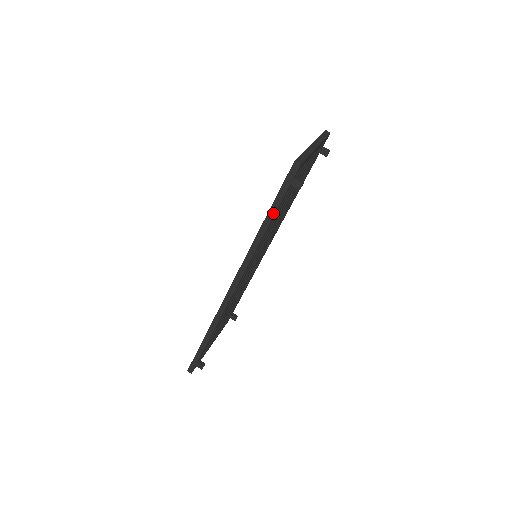
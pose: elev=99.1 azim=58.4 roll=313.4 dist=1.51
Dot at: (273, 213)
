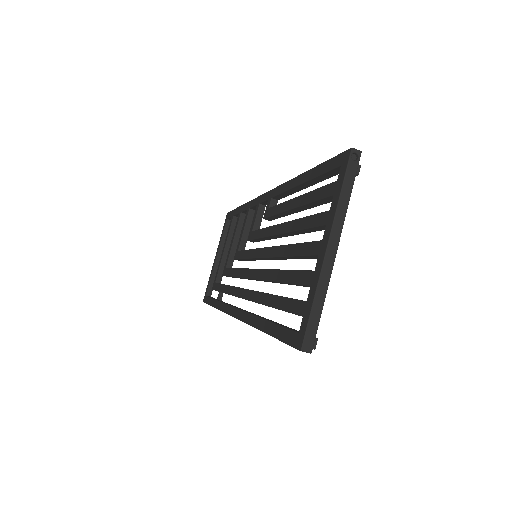
Dot at: occluded
